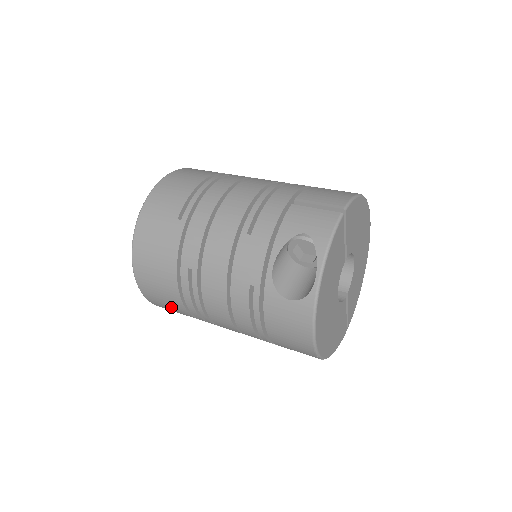
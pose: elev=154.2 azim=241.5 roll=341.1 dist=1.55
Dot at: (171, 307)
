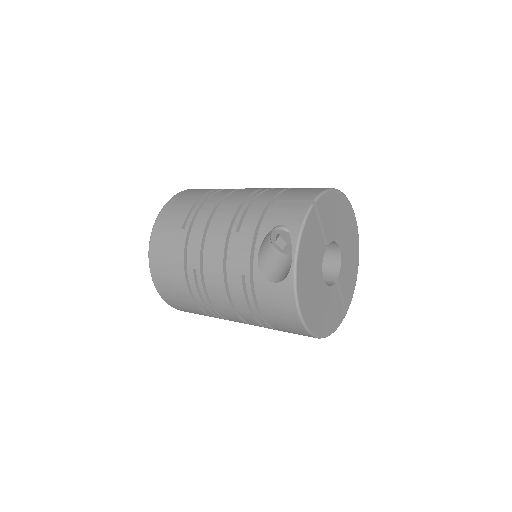
Dot at: (187, 307)
